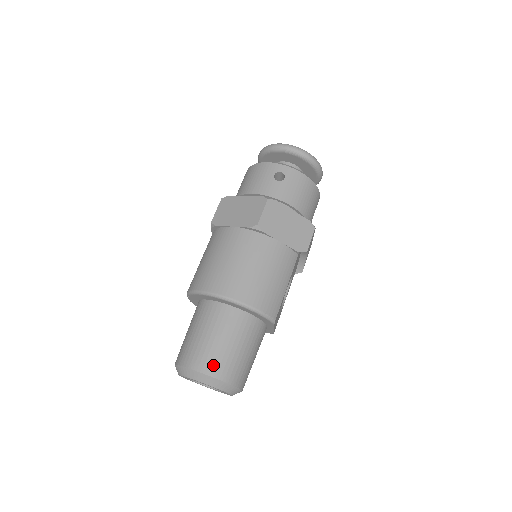
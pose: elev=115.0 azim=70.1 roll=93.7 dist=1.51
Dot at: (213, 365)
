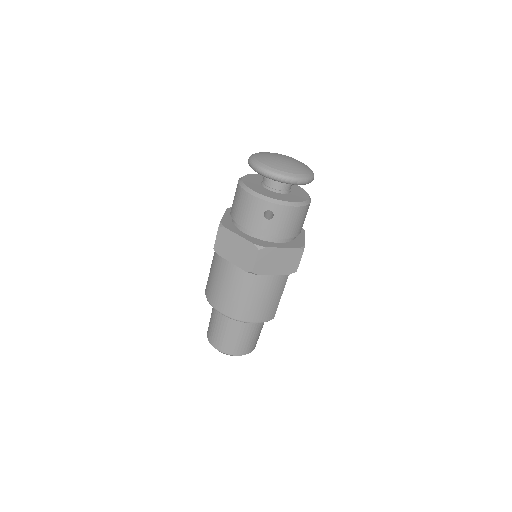
Dot at: (233, 350)
